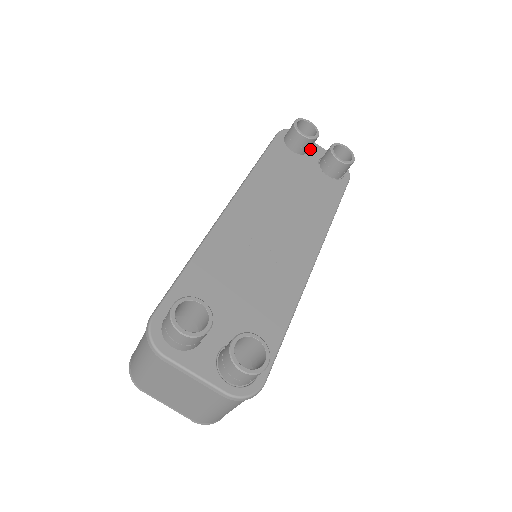
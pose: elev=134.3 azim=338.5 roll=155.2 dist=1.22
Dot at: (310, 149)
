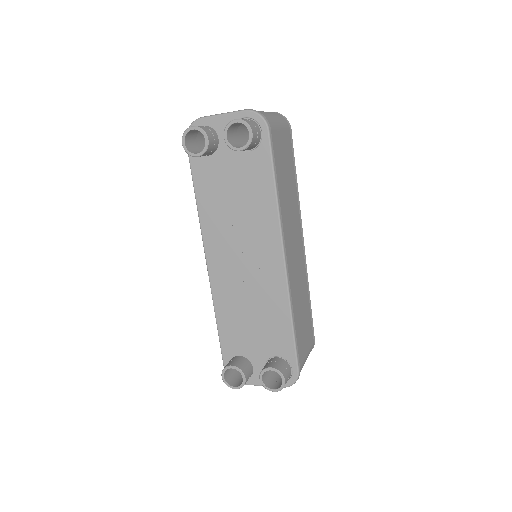
Dot at: (218, 132)
